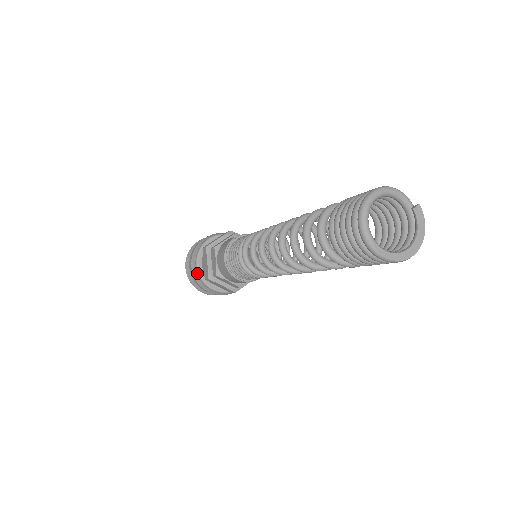
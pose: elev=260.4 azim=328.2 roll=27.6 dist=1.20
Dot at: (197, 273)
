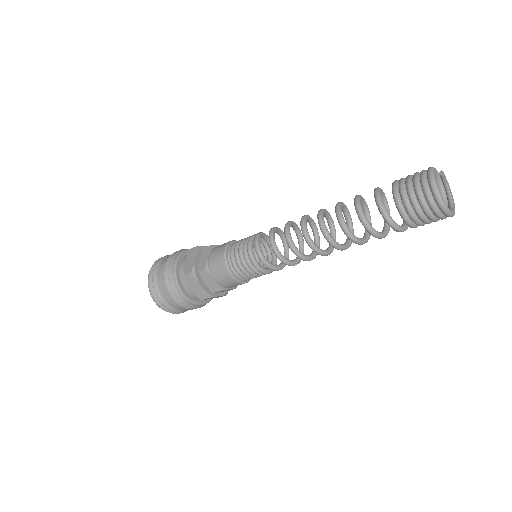
Dot at: (185, 300)
